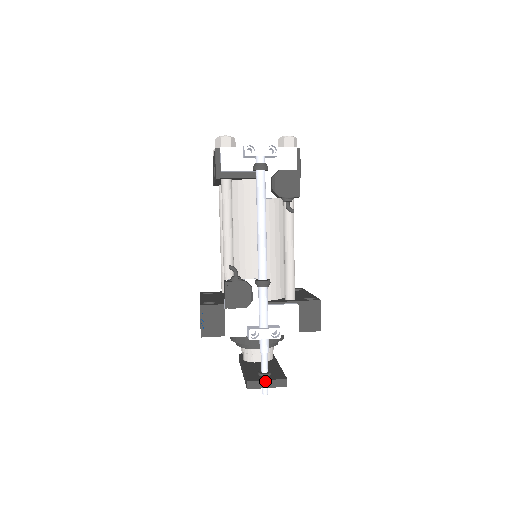
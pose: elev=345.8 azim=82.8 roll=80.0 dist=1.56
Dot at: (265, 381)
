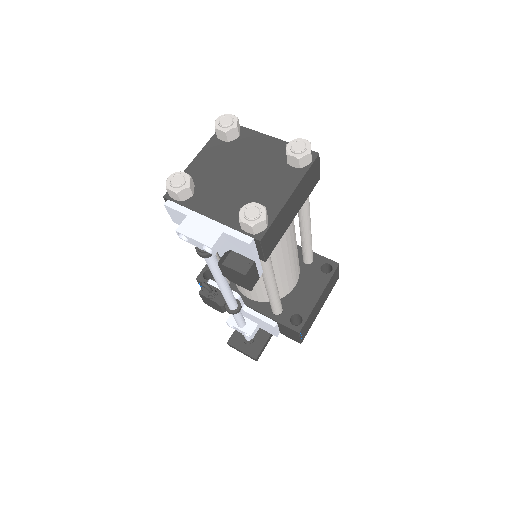
Dot at: (240, 350)
